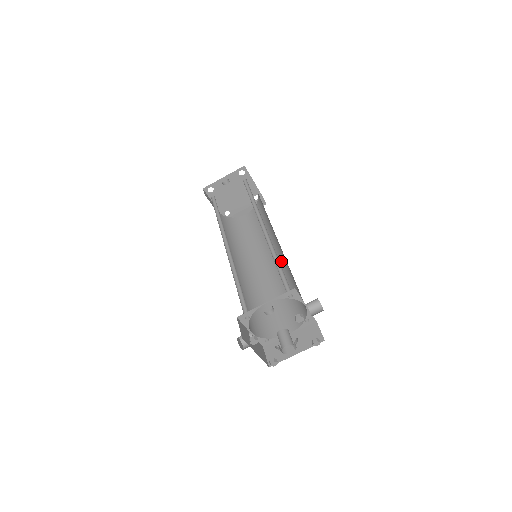
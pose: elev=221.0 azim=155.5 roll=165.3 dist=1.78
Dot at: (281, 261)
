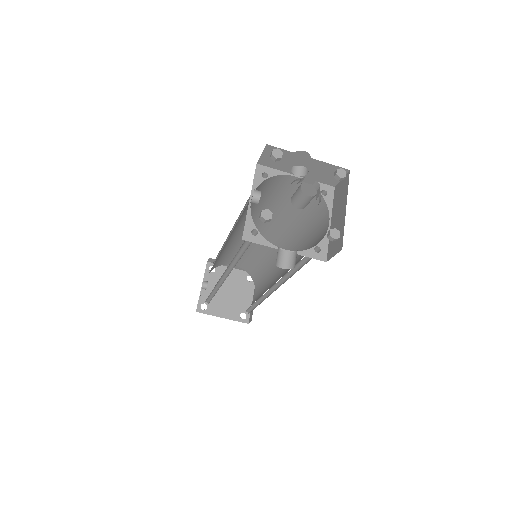
Dot at: (282, 237)
